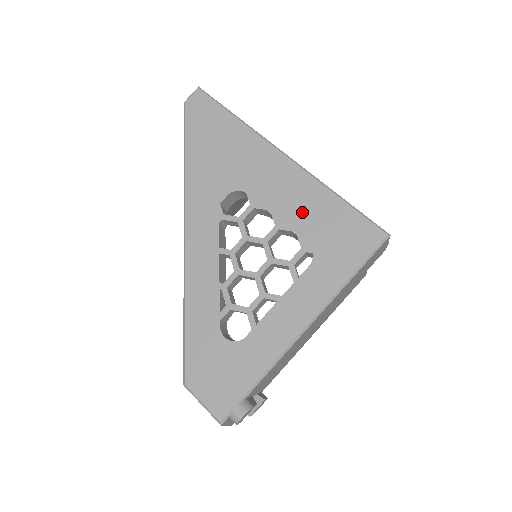
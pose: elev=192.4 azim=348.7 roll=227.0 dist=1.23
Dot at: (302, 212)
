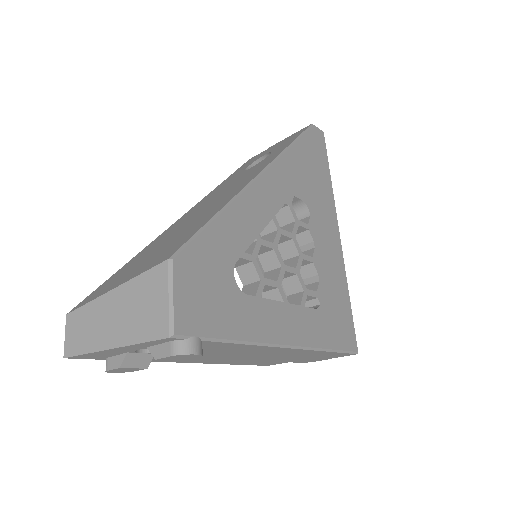
Dot at: (329, 273)
